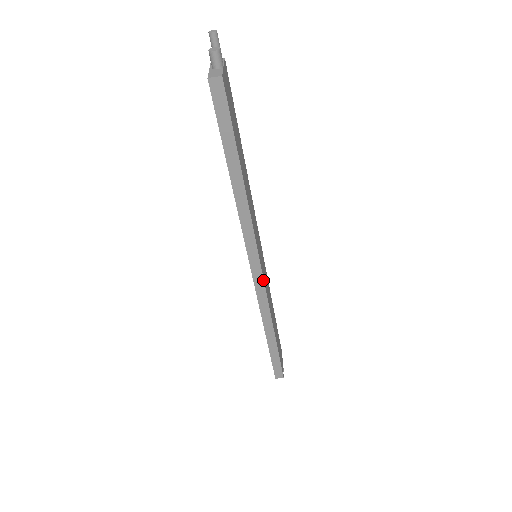
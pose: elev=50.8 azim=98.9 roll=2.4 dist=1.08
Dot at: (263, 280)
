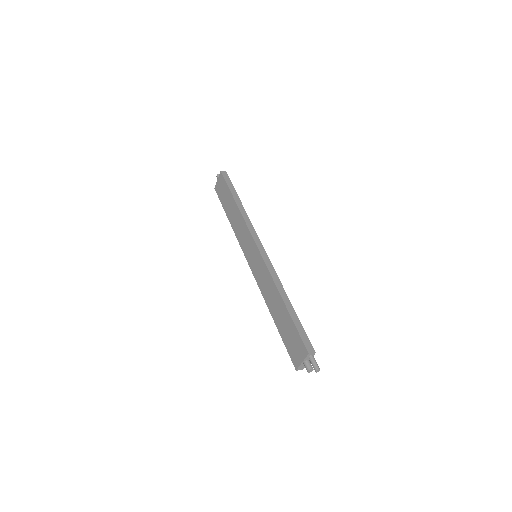
Dot at: occluded
